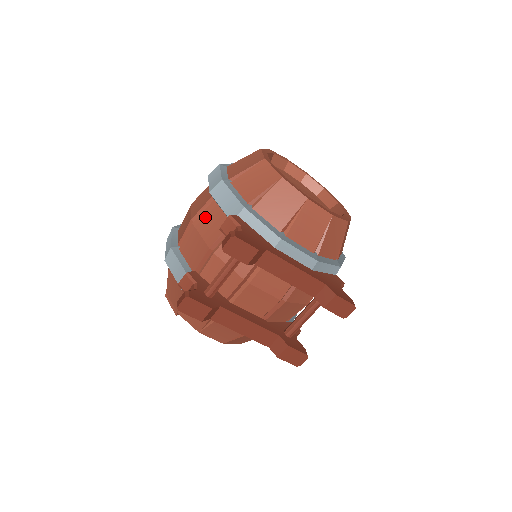
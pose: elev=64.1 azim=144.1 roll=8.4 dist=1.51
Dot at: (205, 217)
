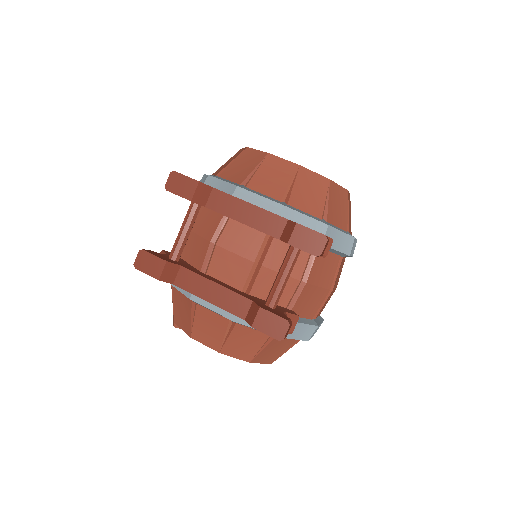
Dot at: occluded
